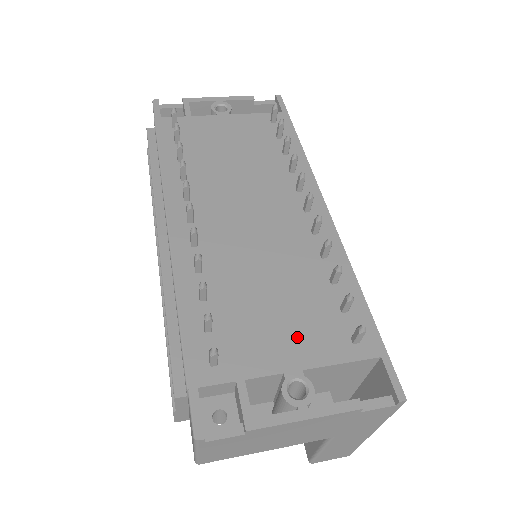
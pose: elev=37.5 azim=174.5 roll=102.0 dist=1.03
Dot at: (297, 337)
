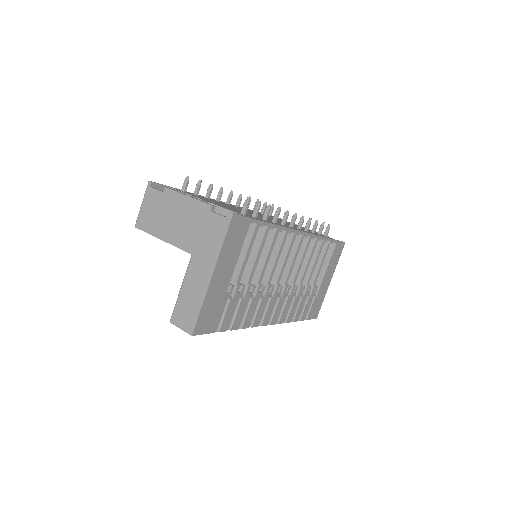
Dot at: occluded
